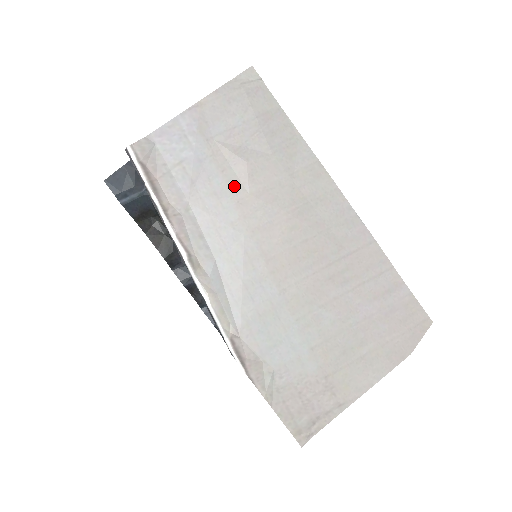
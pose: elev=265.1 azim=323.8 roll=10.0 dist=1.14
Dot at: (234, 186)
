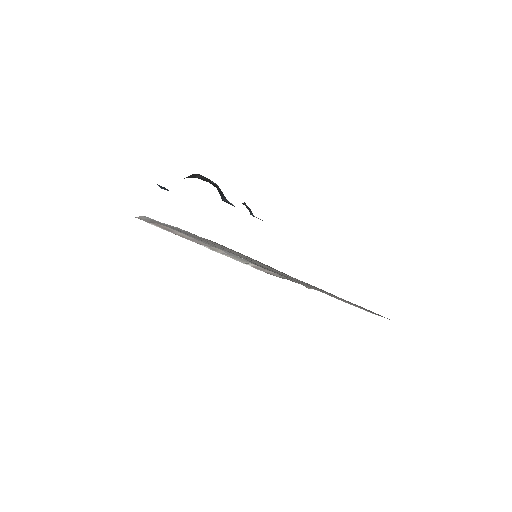
Dot at: occluded
